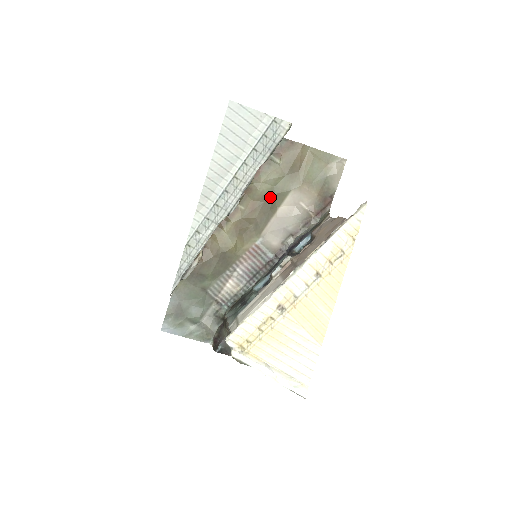
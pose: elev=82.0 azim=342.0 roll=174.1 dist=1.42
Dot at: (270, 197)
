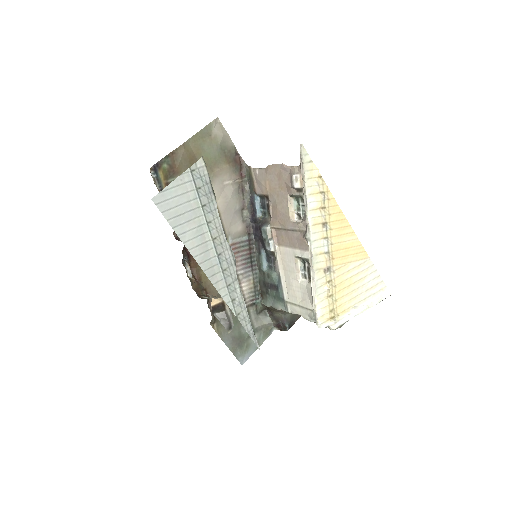
Dot at: occluded
